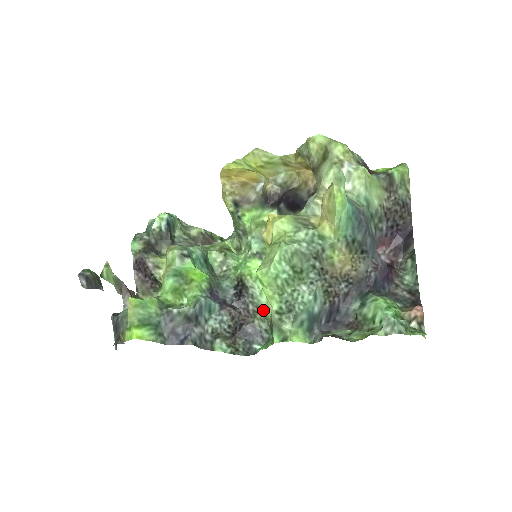
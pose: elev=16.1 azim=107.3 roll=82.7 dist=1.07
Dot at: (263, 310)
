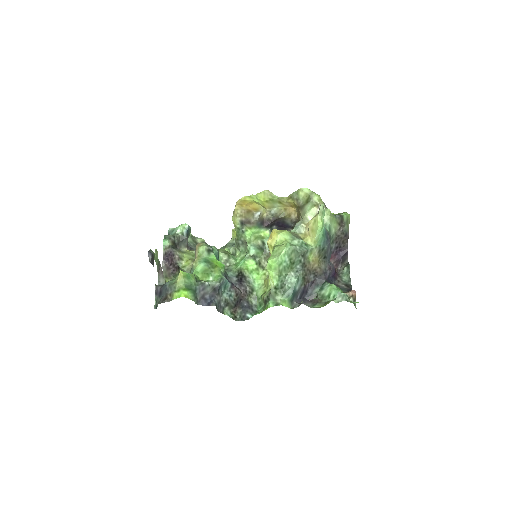
Dot at: (255, 292)
